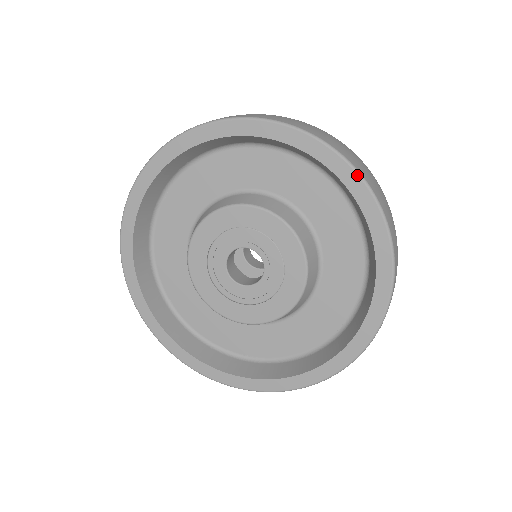
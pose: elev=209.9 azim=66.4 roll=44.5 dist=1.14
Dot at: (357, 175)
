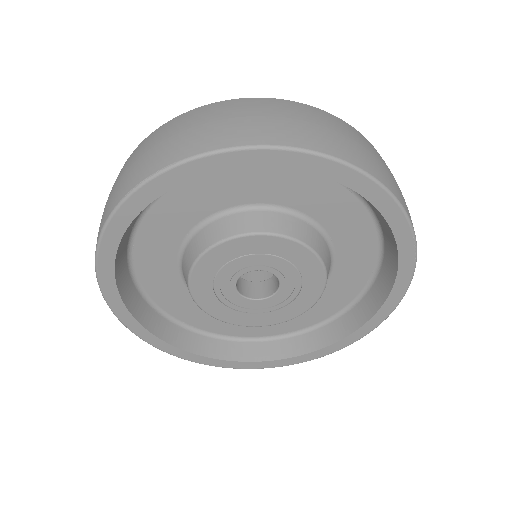
Dot at: (412, 274)
